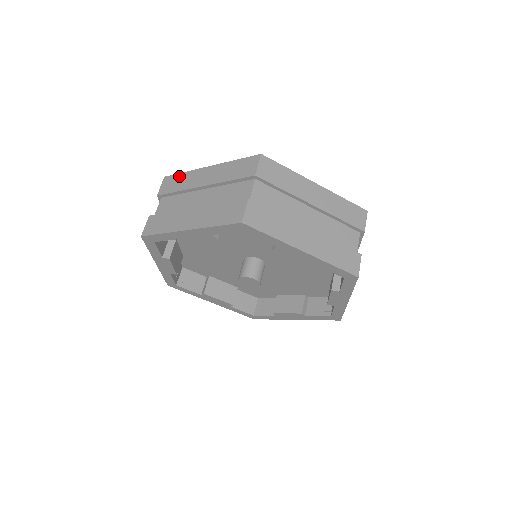
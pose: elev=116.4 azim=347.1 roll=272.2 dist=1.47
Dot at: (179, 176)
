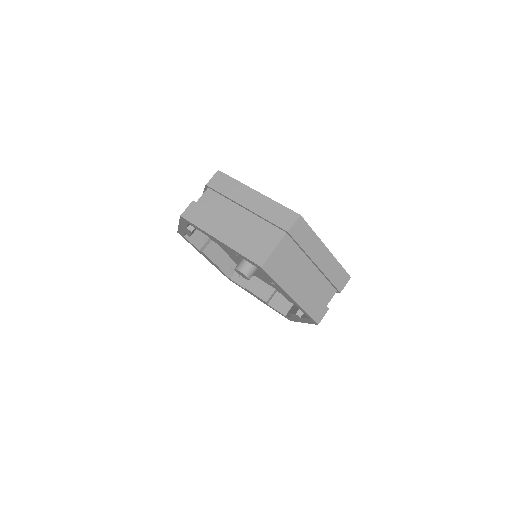
Dot at: occluded
